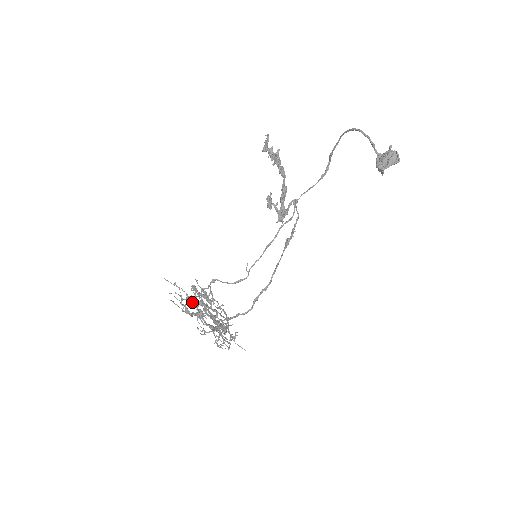
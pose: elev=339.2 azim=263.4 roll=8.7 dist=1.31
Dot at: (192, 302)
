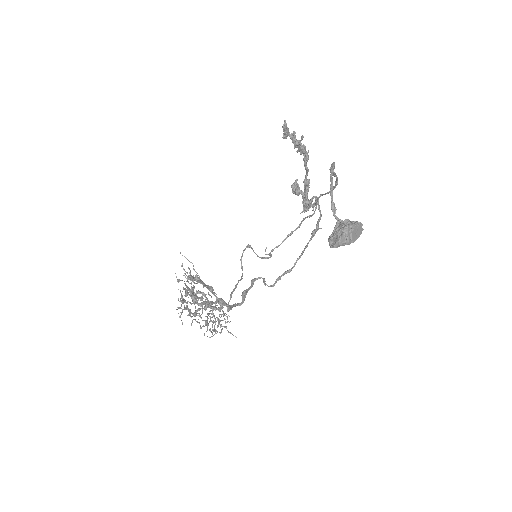
Dot at: occluded
